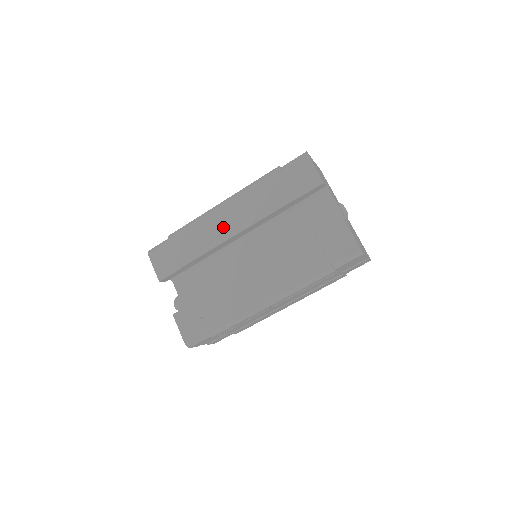
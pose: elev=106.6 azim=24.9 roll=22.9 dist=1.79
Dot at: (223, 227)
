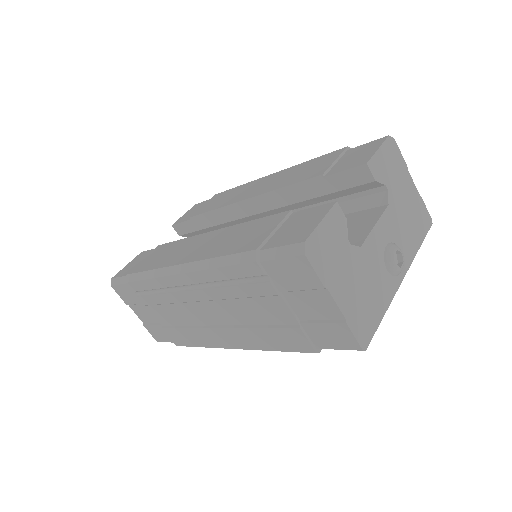
Dot at: (248, 191)
